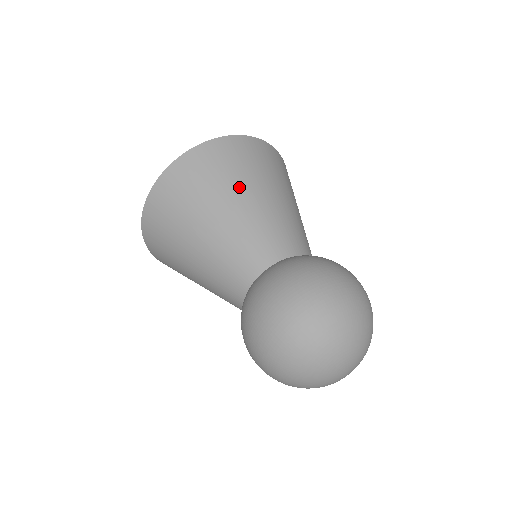
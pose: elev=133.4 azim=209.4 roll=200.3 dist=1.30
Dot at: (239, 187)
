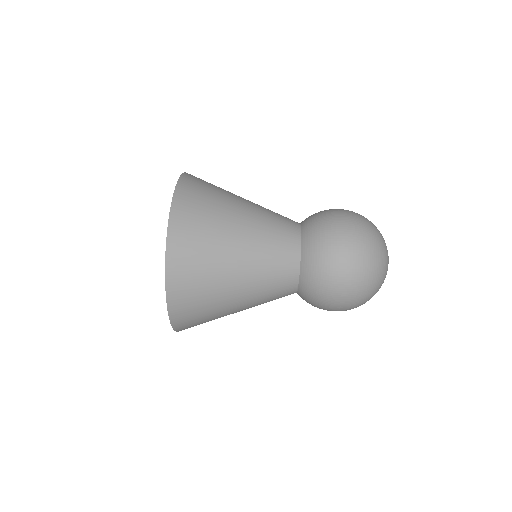
Dot at: (226, 243)
